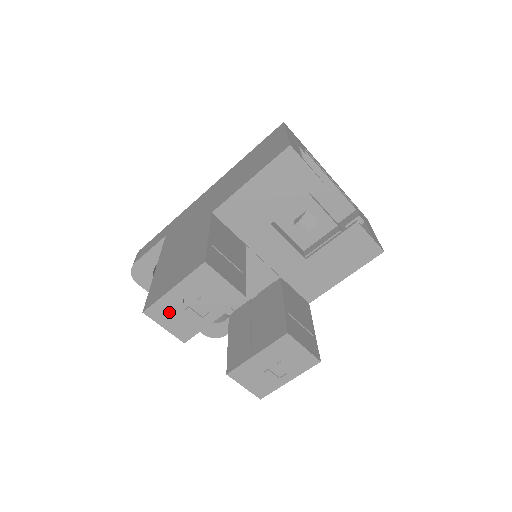
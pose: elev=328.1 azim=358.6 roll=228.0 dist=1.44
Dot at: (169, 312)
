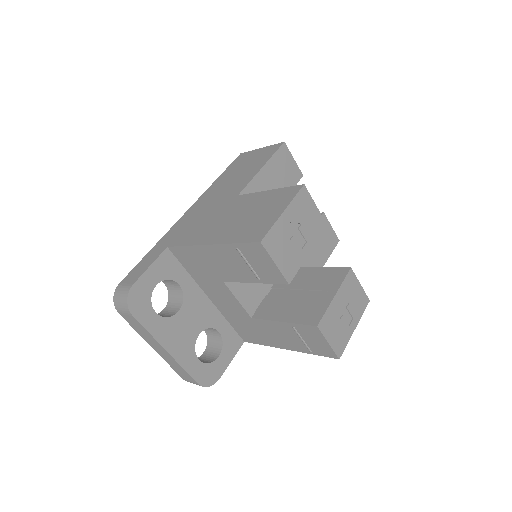
Dot at: (280, 242)
